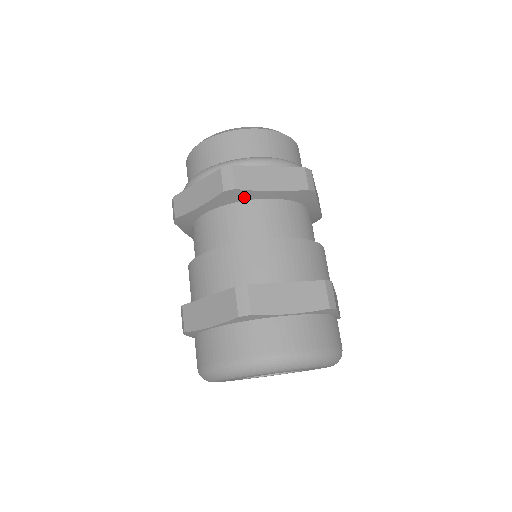
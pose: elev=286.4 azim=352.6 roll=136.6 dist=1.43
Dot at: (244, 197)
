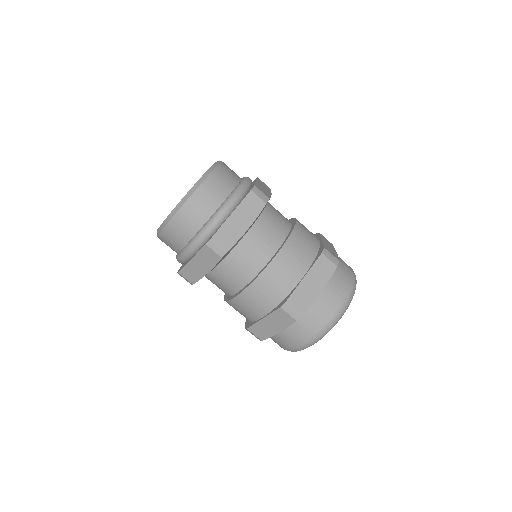
Dot at: occluded
